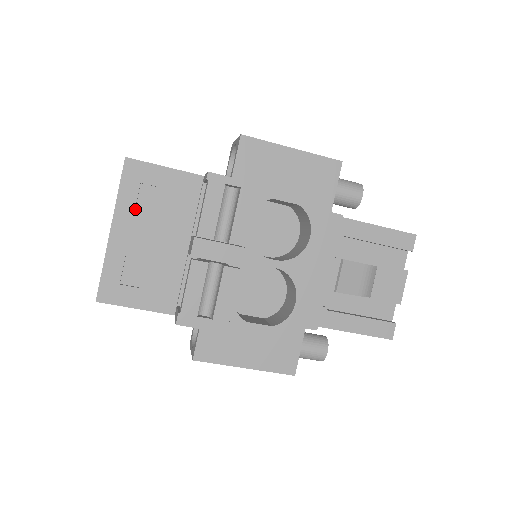
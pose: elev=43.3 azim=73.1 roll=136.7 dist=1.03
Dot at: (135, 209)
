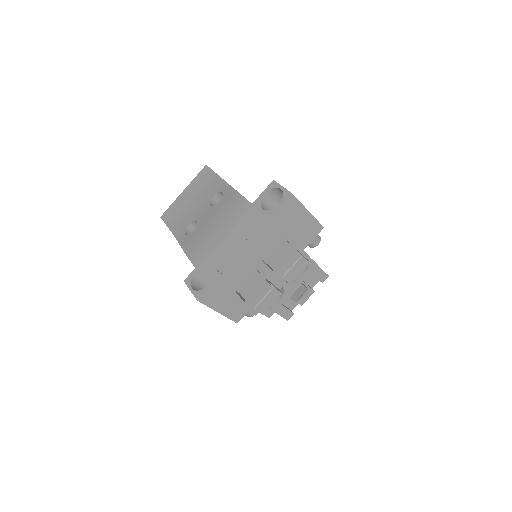
Dot at: (245, 235)
